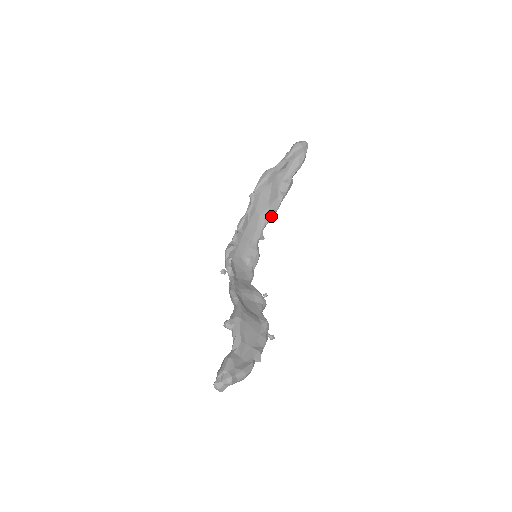
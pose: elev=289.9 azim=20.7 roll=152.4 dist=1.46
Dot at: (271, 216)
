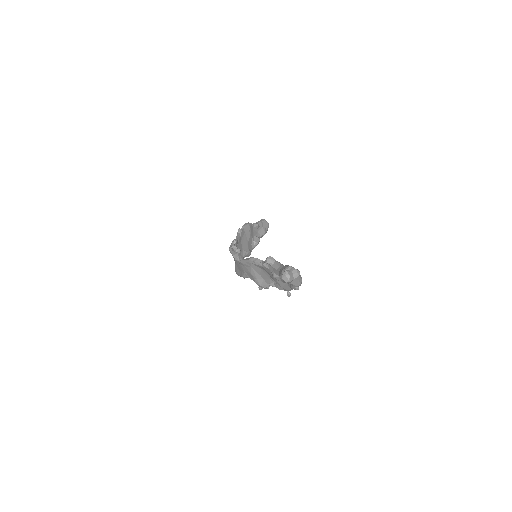
Dot at: (249, 252)
